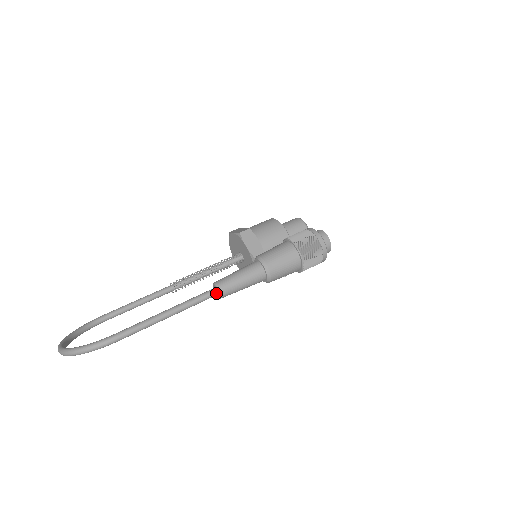
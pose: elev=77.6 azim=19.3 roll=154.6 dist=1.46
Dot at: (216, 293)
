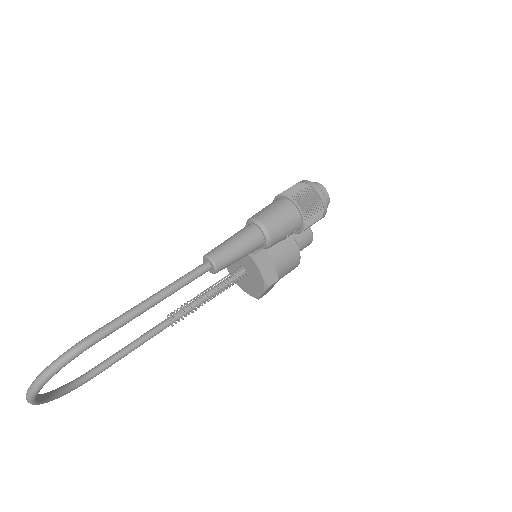
Dot at: (208, 265)
